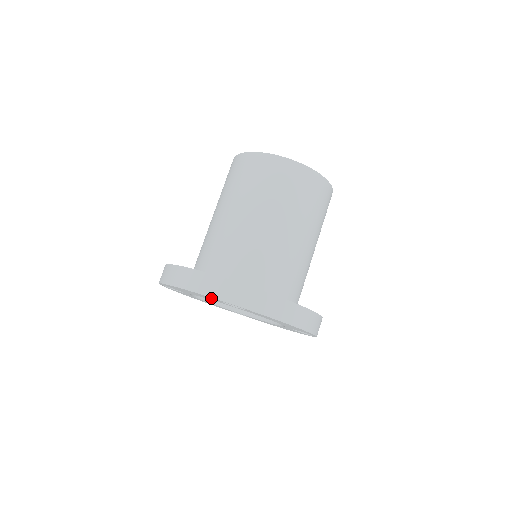
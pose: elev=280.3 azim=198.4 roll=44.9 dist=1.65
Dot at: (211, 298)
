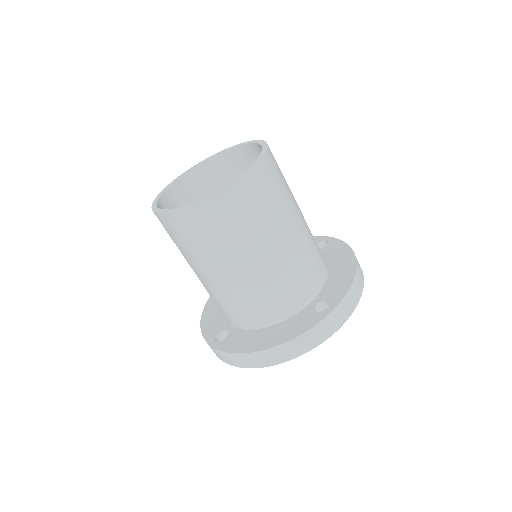
Dot at: occluded
